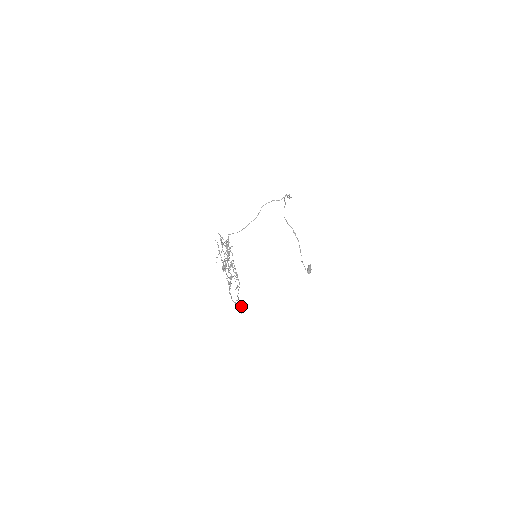
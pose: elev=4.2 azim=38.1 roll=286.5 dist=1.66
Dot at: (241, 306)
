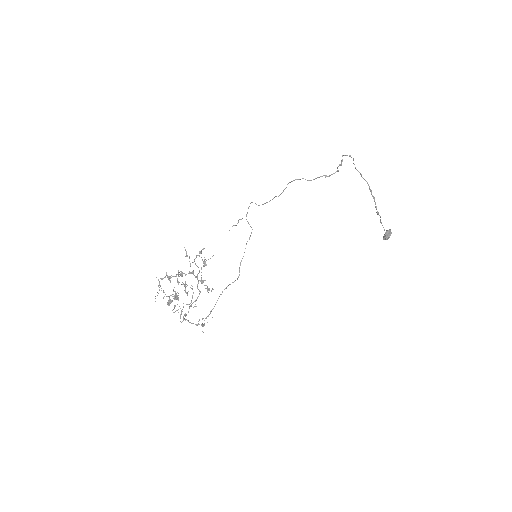
Dot at: occluded
